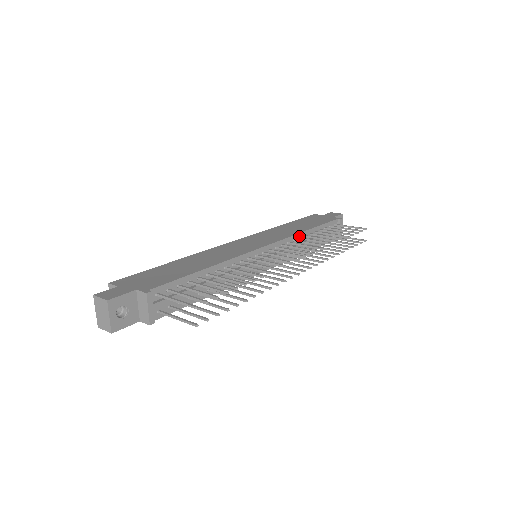
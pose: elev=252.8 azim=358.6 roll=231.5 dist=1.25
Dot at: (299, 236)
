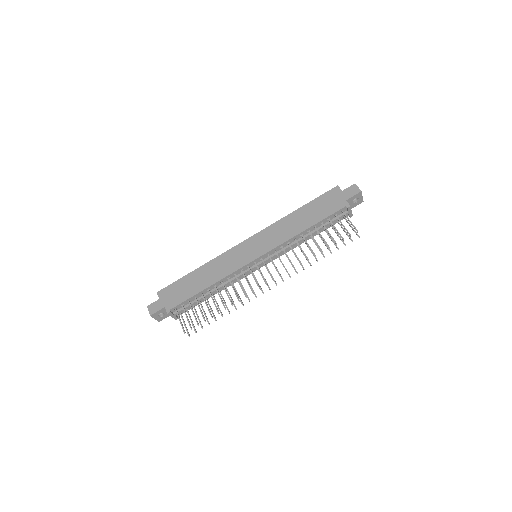
Dot at: (294, 238)
